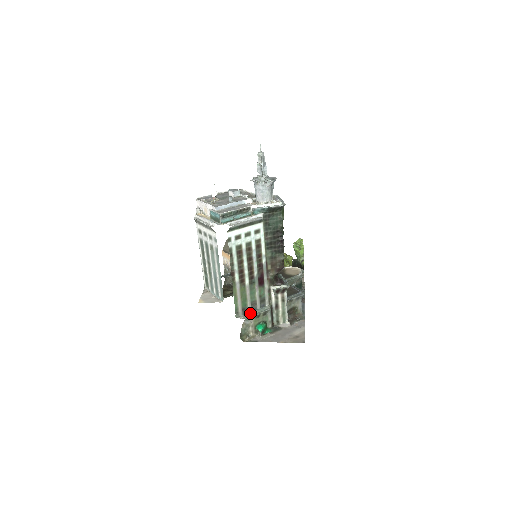
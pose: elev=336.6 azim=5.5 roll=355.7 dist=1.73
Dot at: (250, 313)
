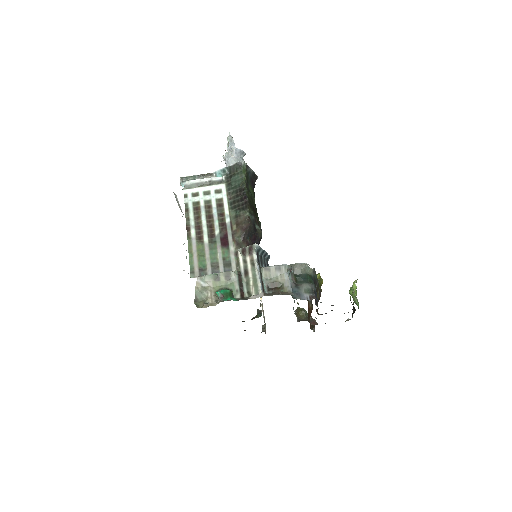
Dot at: (209, 275)
